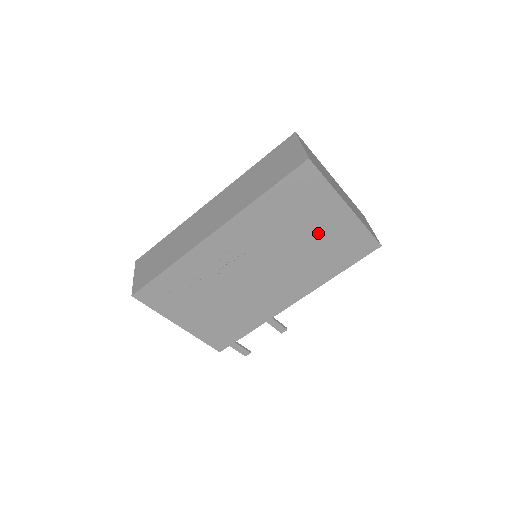
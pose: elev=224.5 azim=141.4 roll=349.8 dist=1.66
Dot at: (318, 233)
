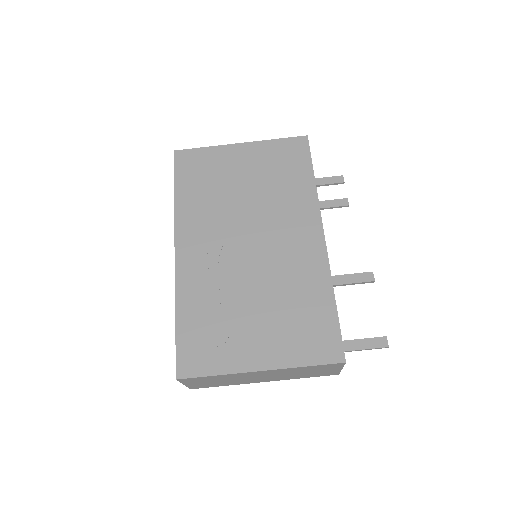
Dot at: (249, 175)
